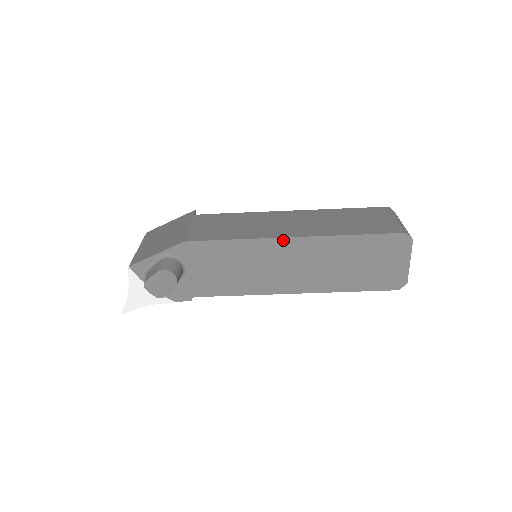
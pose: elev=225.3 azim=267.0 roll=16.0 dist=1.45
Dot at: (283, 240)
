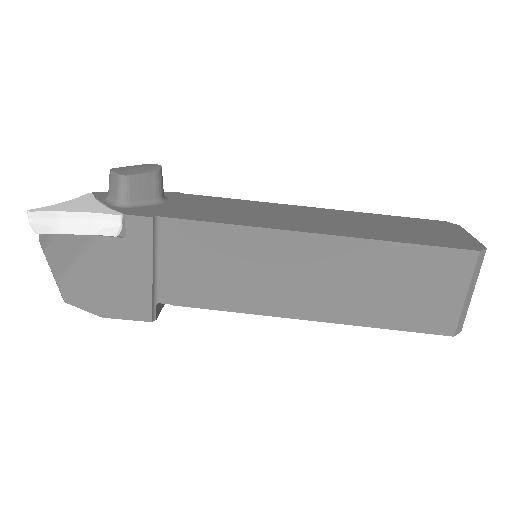
Dot at: (298, 207)
